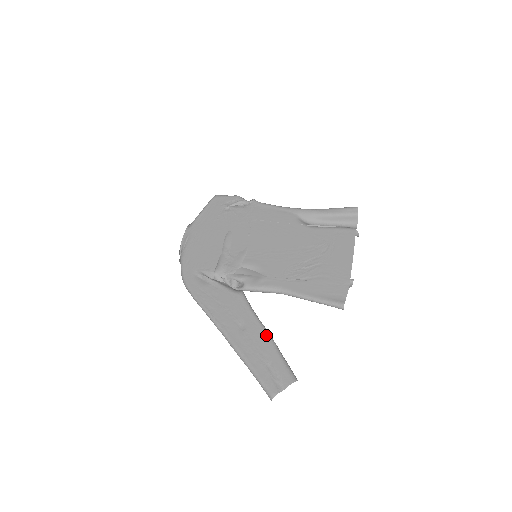
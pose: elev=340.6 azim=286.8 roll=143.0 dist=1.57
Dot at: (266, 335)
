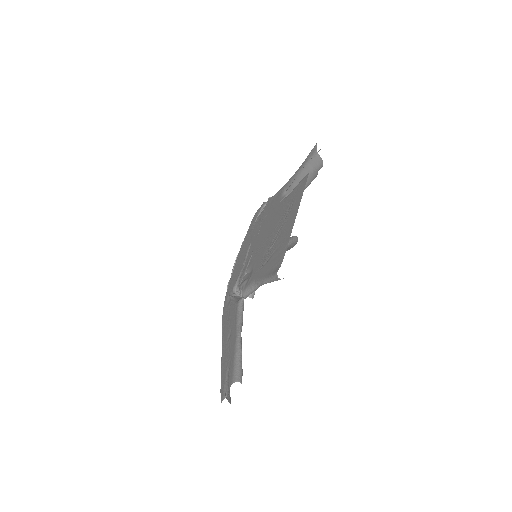
Dot at: (235, 338)
